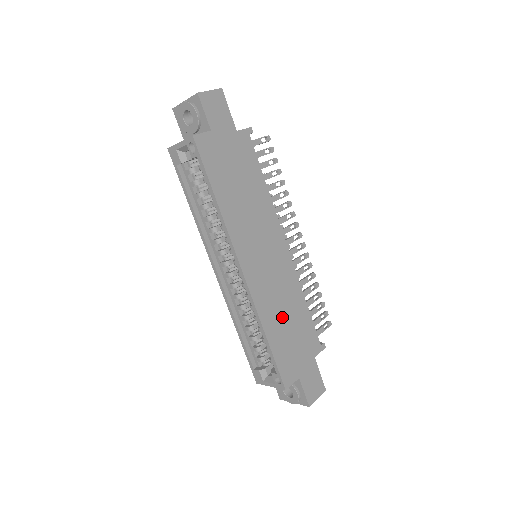
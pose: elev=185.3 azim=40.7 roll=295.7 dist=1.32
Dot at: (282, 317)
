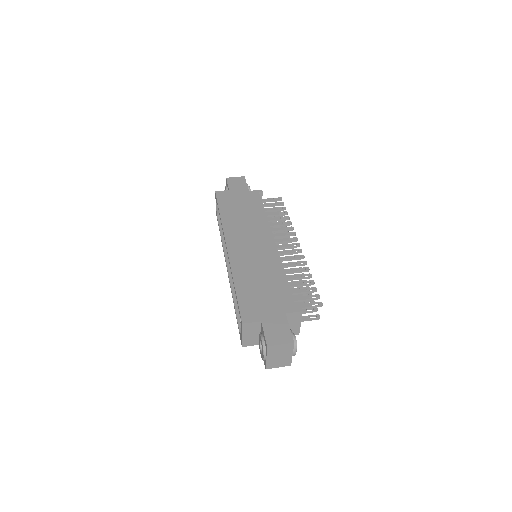
Dot at: (255, 279)
